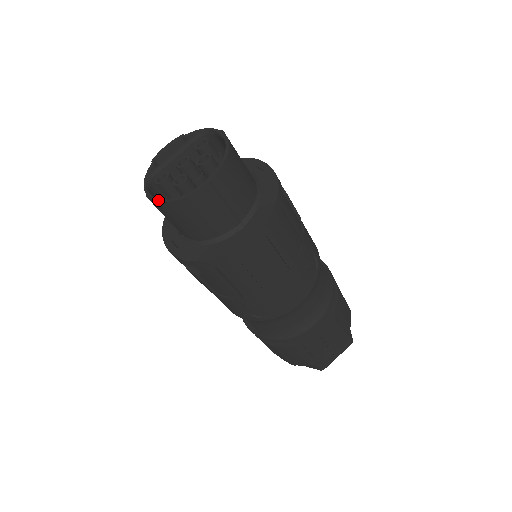
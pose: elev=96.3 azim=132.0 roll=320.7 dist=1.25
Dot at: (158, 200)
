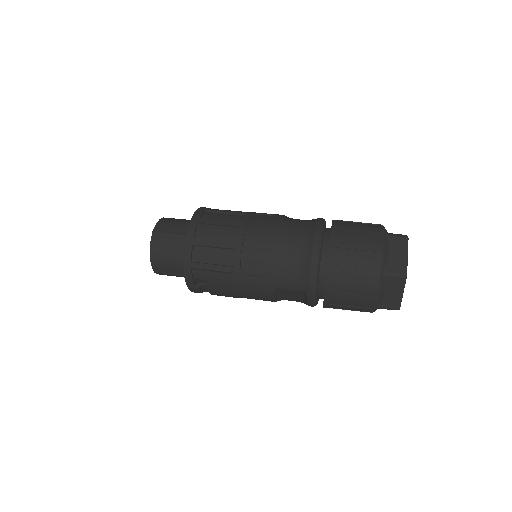
Dot at: (151, 265)
